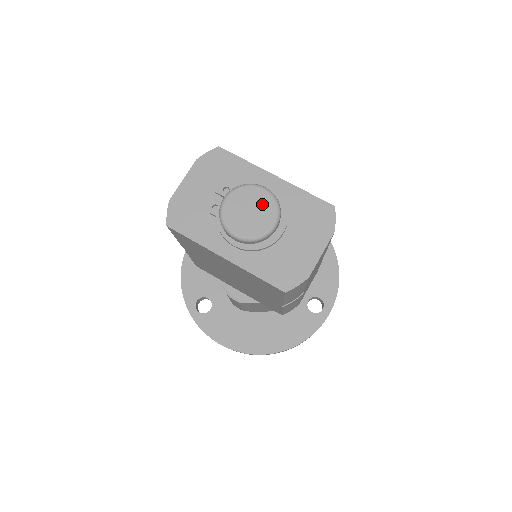
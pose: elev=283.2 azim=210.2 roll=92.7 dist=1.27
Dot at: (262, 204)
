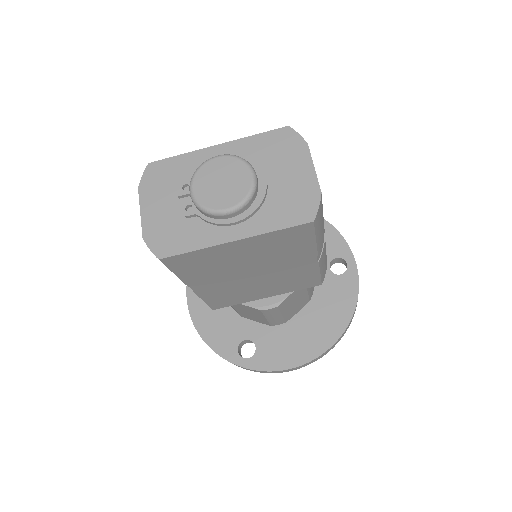
Dot at: (227, 169)
